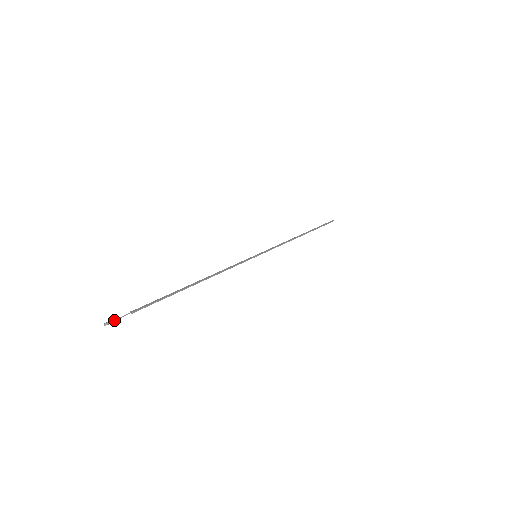
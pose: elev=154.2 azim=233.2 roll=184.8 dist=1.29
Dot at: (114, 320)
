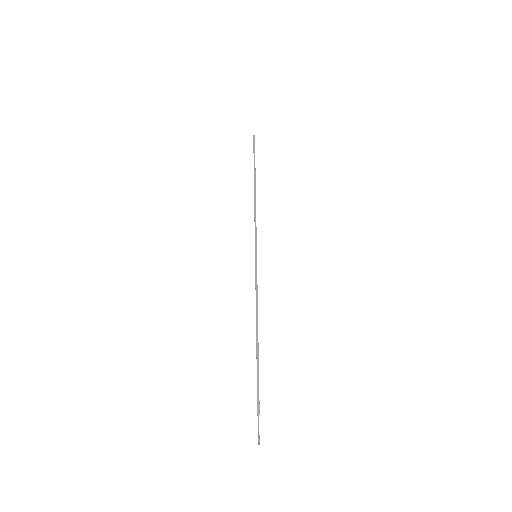
Dot at: occluded
